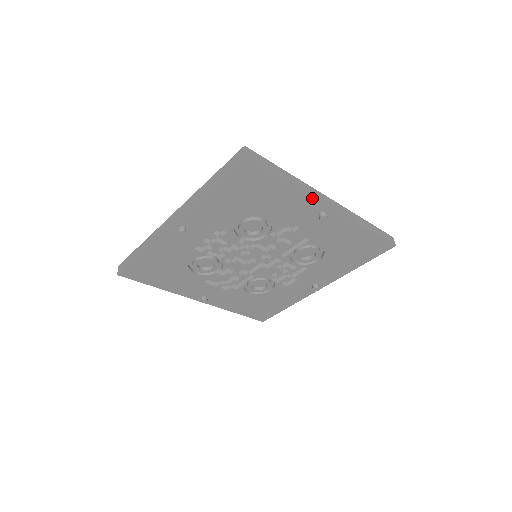
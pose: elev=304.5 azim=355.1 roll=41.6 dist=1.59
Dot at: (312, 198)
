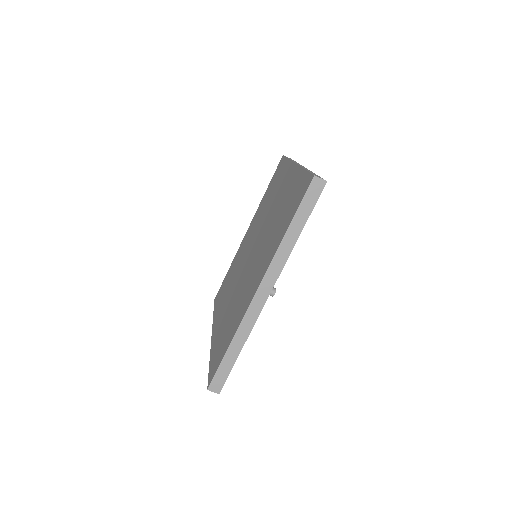
Dot at: (256, 318)
